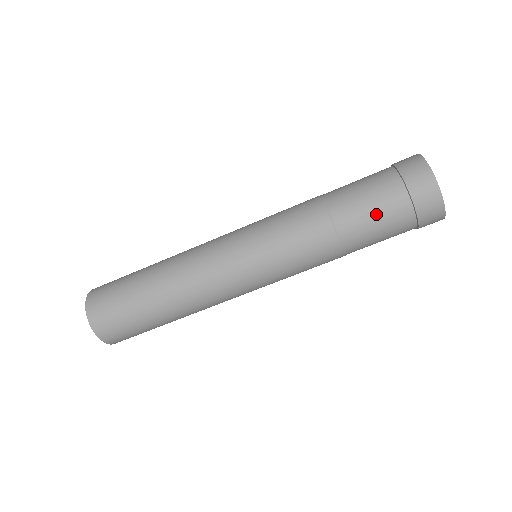
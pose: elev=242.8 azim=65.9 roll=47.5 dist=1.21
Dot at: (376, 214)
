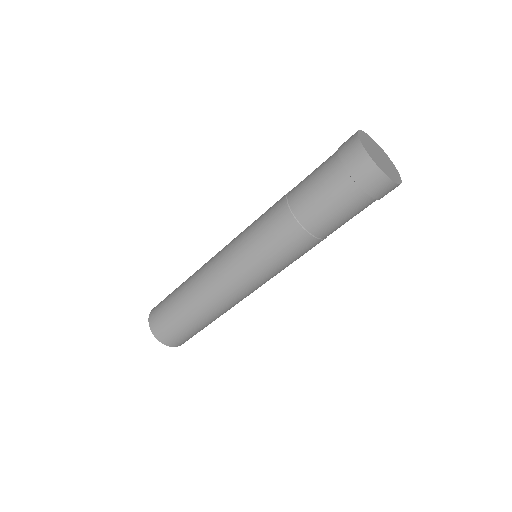
Dot at: (329, 202)
